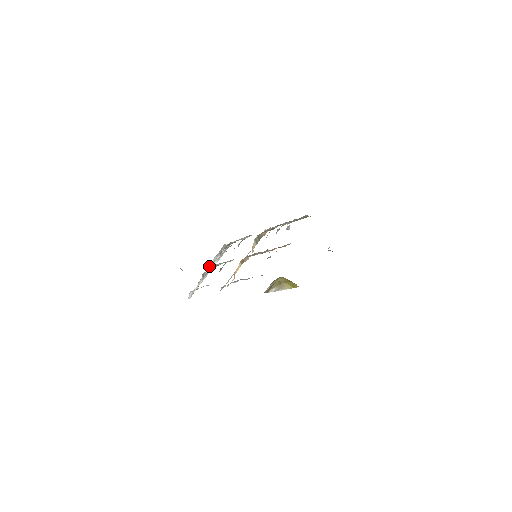
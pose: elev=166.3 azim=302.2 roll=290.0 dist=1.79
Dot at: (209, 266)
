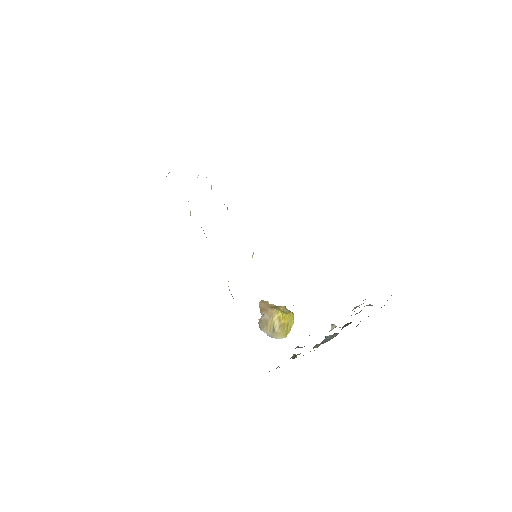
Dot at: occluded
